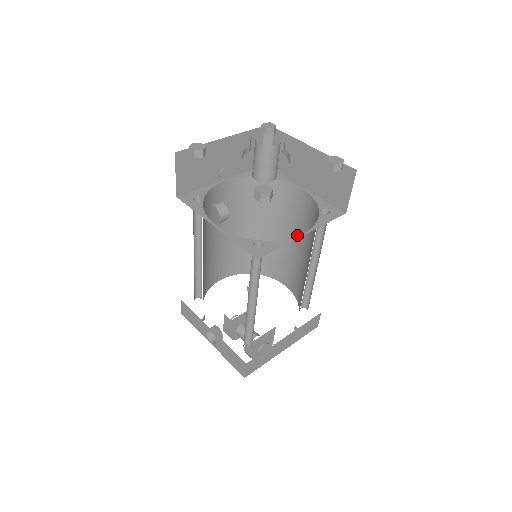
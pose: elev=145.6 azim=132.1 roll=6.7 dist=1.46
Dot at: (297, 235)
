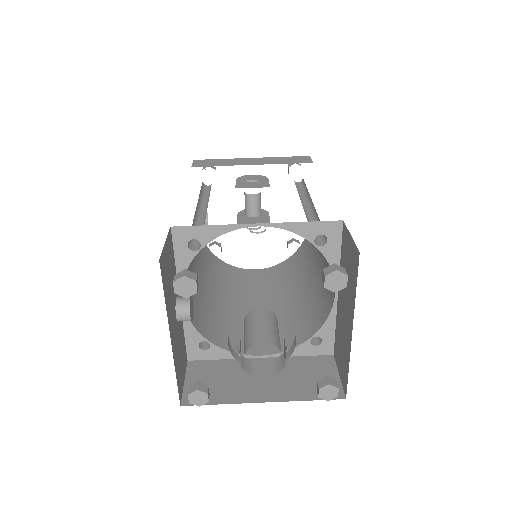
Dot at: (322, 263)
